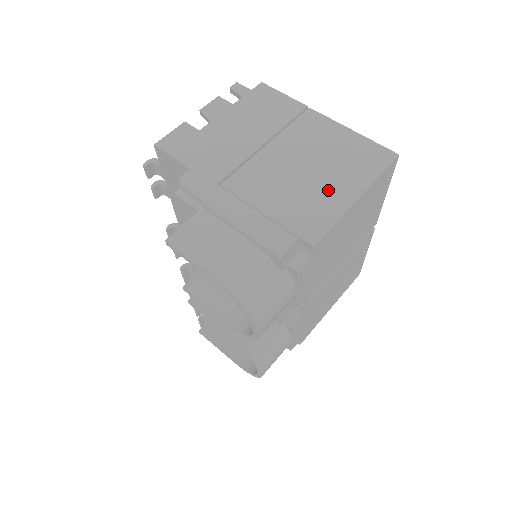
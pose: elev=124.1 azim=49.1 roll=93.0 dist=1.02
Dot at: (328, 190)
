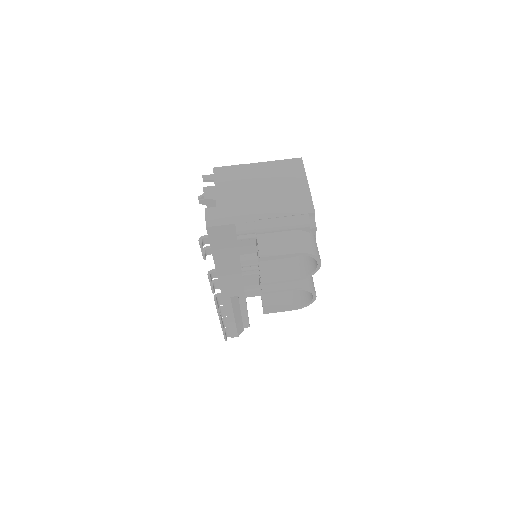
Dot at: (295, 190)
